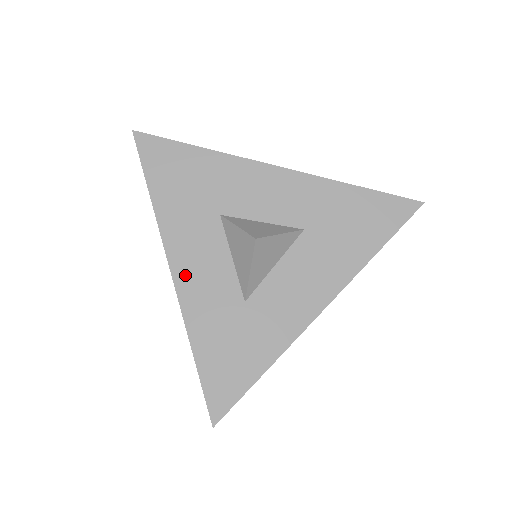
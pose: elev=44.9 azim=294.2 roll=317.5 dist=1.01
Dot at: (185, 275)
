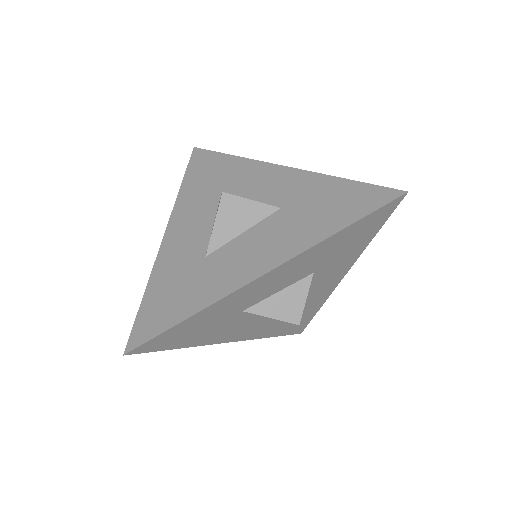
Dot at: (174, 233)
